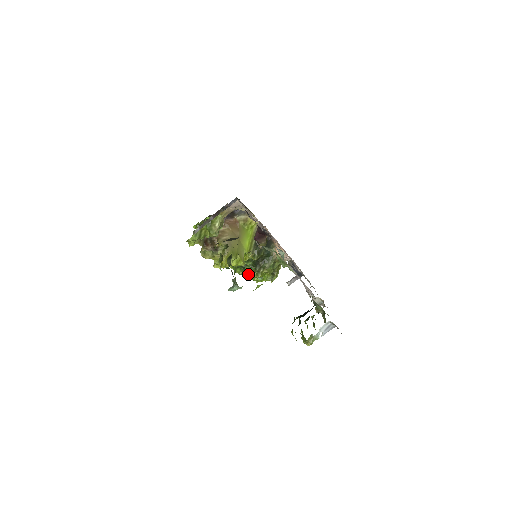
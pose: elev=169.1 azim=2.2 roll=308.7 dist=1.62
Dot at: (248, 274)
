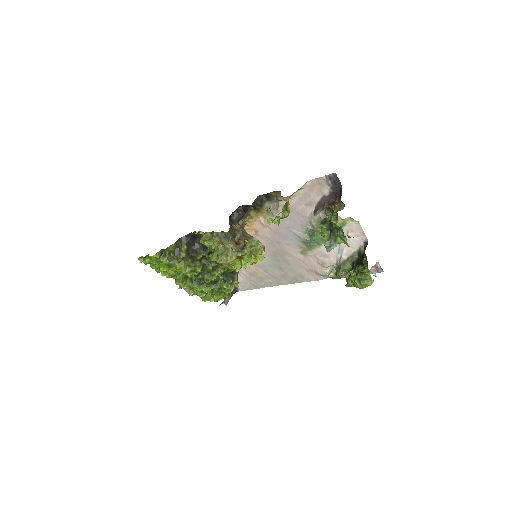
Dot at: (214, 293)
